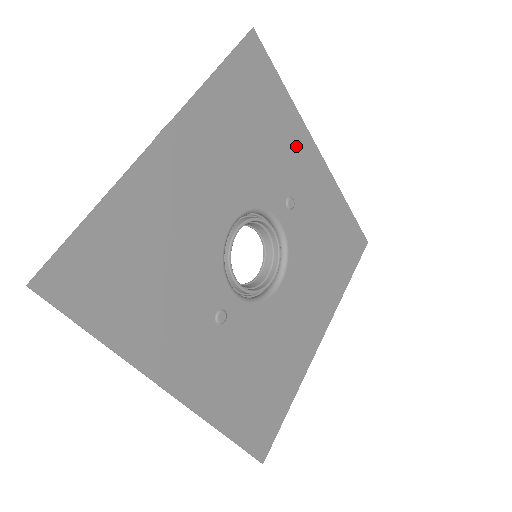
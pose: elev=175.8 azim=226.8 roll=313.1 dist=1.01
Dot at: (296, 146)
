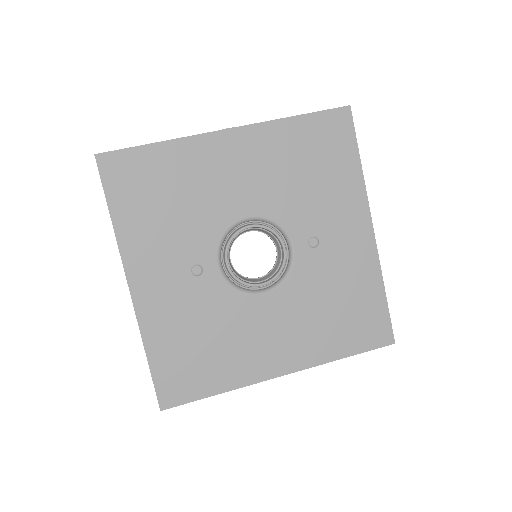
Dot at: (347, 206)
